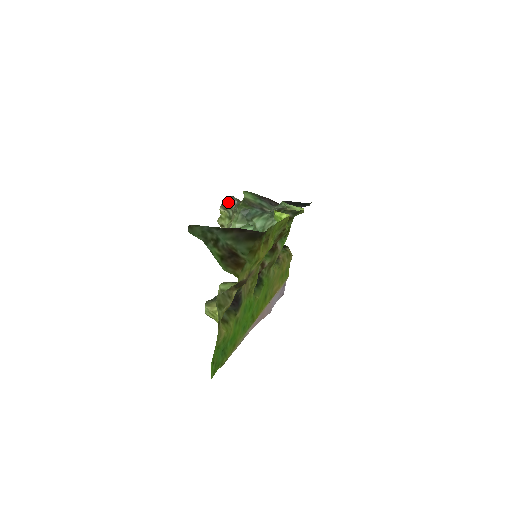
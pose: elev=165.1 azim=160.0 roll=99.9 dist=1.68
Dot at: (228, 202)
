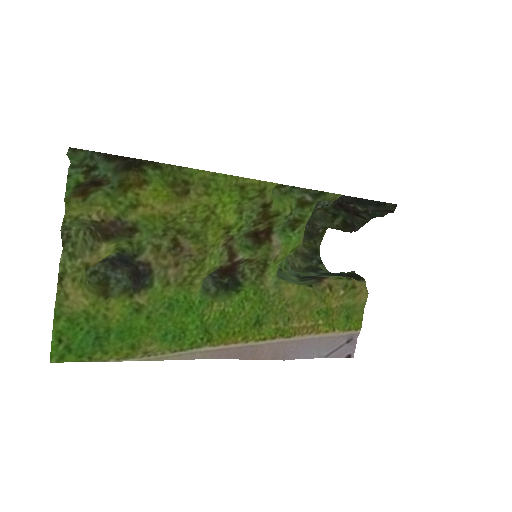
Dot at: occluded
